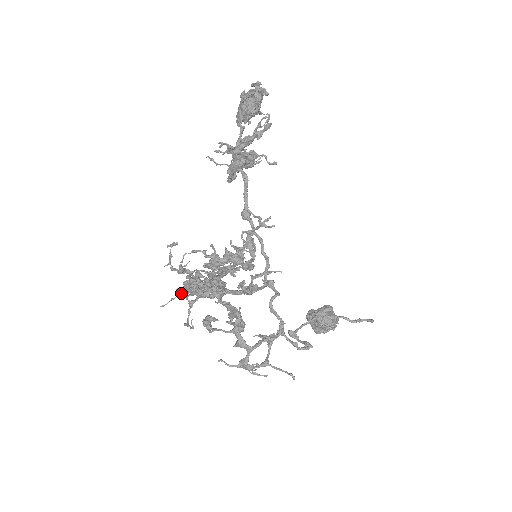
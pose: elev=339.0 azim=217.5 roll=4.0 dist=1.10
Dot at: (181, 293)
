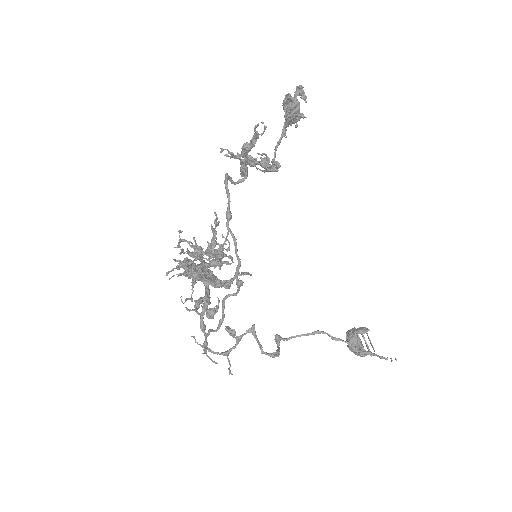
Dot at: occluded
